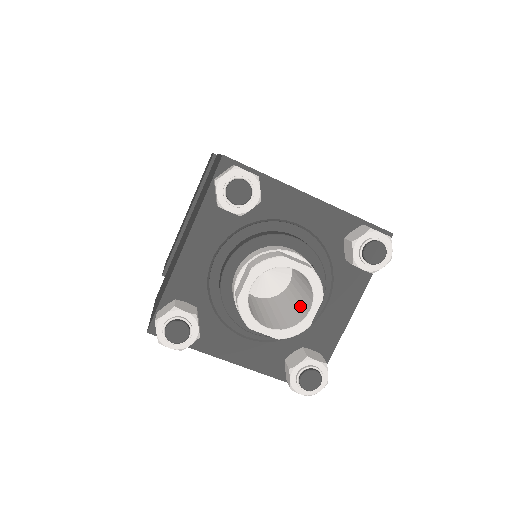
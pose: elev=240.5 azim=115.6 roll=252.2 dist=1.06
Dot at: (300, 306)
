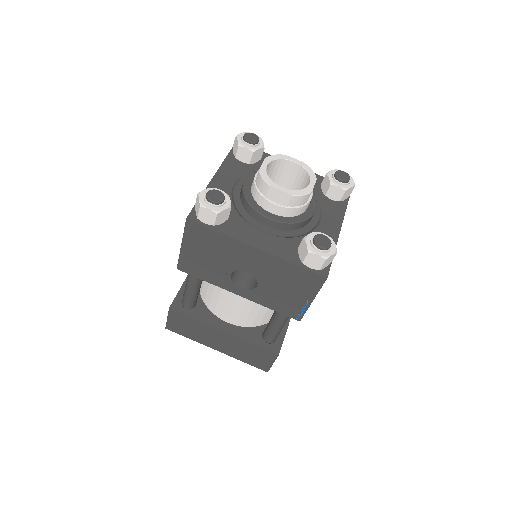
Dot at: occluded
